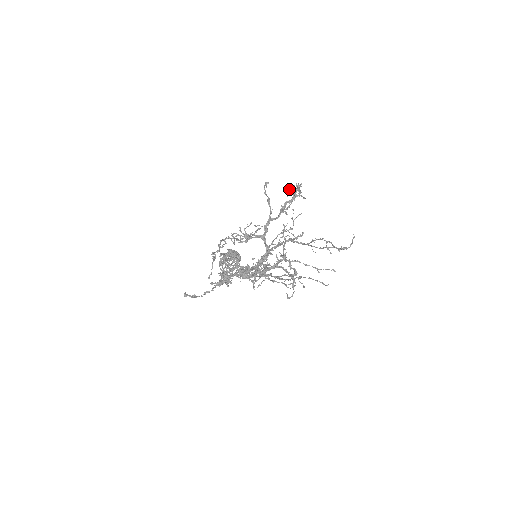
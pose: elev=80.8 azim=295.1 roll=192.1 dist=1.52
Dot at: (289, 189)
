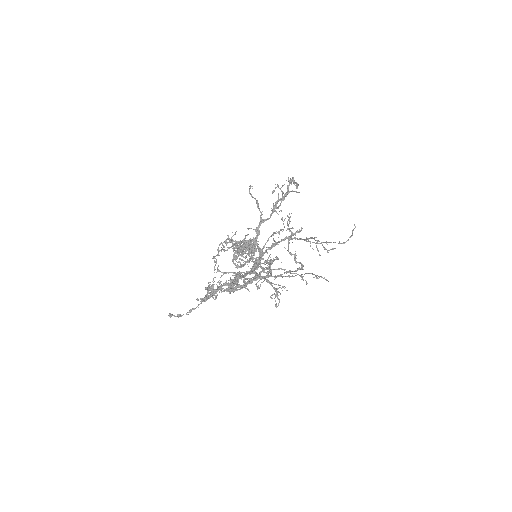
Dot at: (274, 190)
